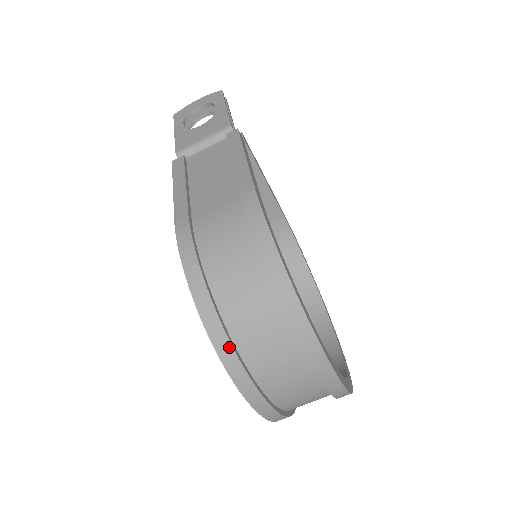
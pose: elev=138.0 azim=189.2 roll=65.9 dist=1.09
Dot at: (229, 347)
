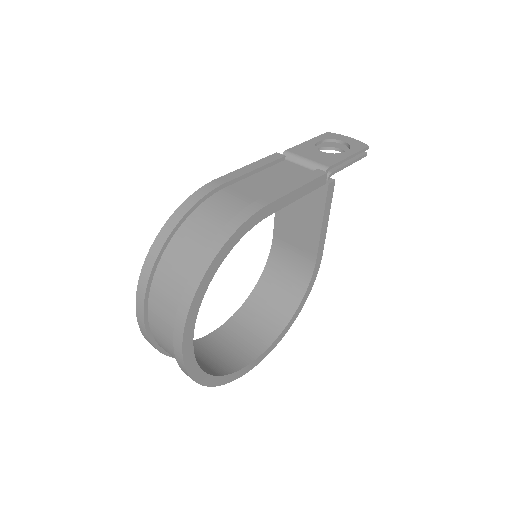
Dot at: (152, 265)
